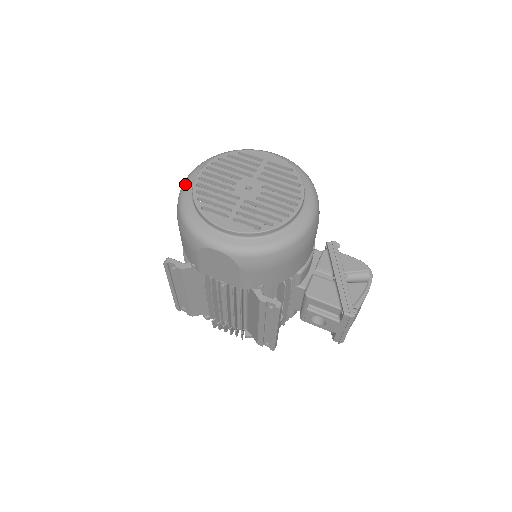
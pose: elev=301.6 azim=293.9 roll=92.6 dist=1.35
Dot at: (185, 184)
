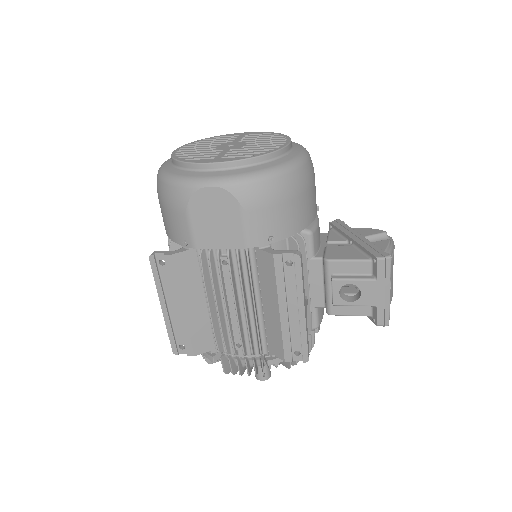
Dot at: (162, 164)
